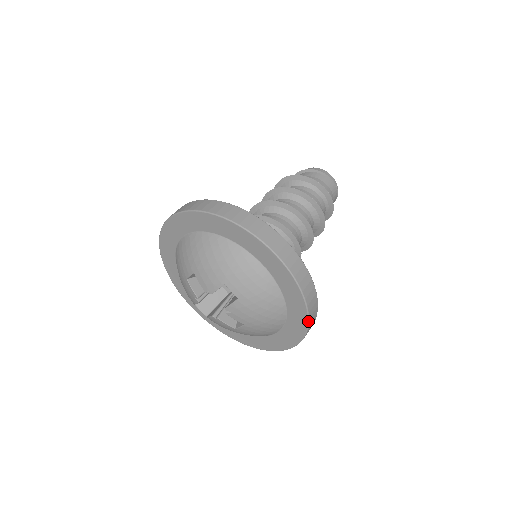
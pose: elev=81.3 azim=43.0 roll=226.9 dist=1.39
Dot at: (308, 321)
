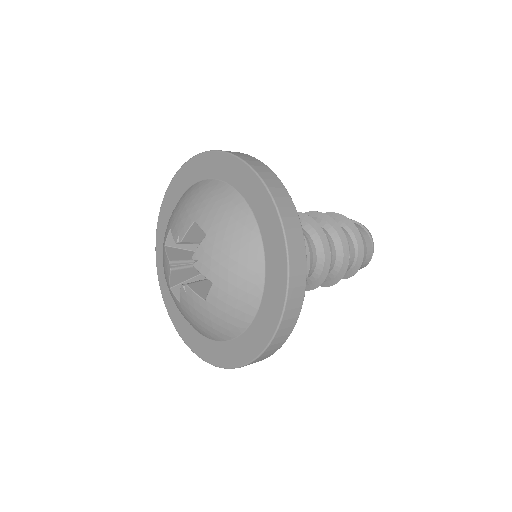
Dot at: (287, 257)
